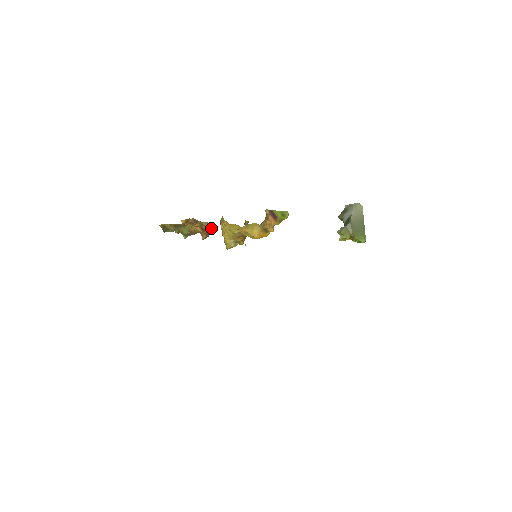
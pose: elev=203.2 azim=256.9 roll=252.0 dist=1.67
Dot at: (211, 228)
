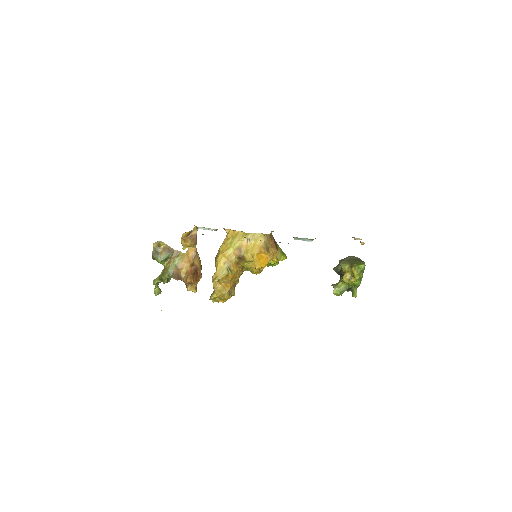
Dot at: (199, 274)
